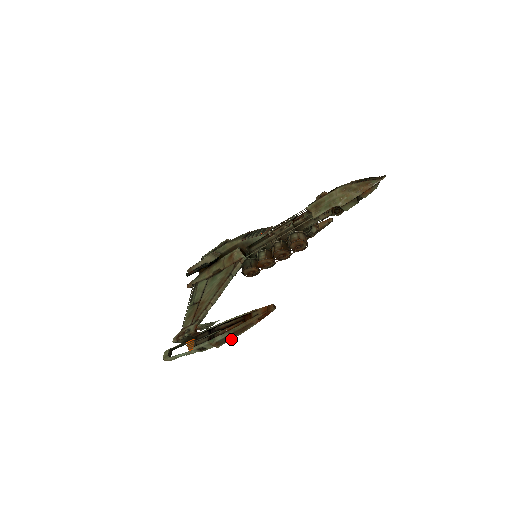
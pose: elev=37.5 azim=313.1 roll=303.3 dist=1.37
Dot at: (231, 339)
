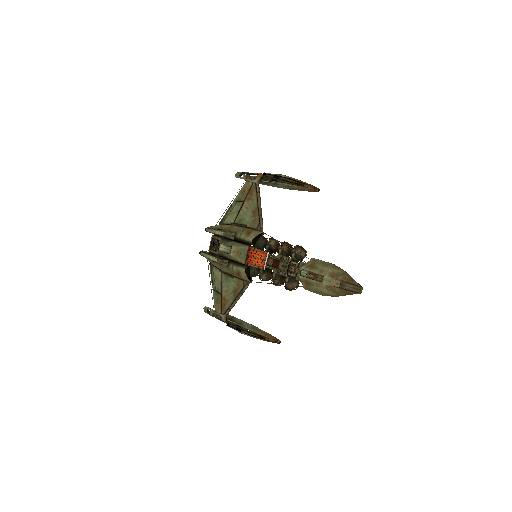
Dot at: occluded
